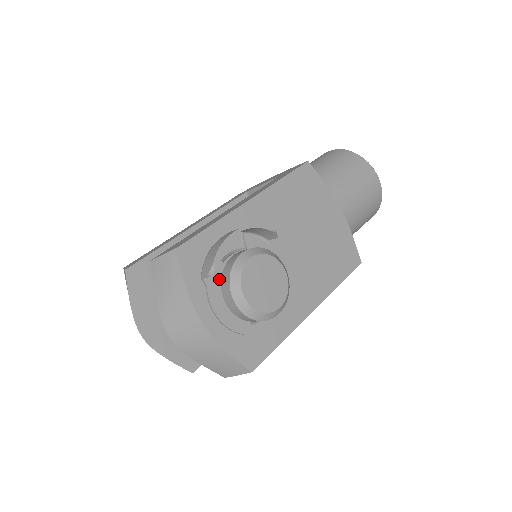
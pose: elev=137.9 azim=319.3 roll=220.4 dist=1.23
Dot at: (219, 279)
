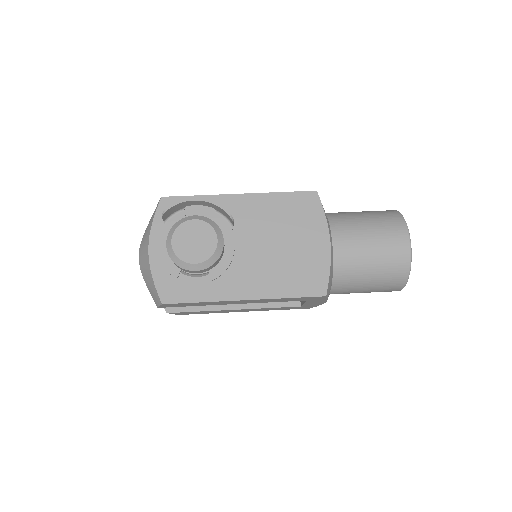
Dot at: occluded
